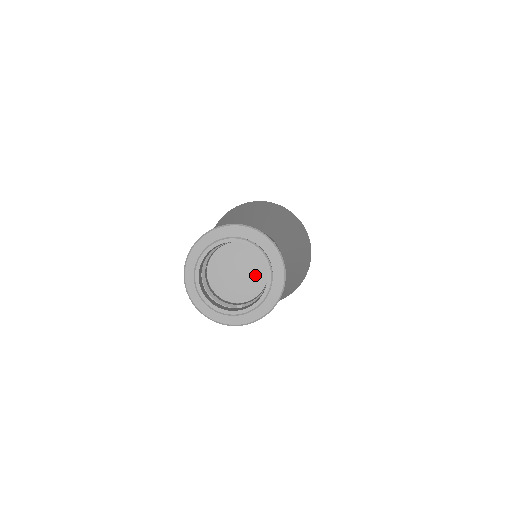
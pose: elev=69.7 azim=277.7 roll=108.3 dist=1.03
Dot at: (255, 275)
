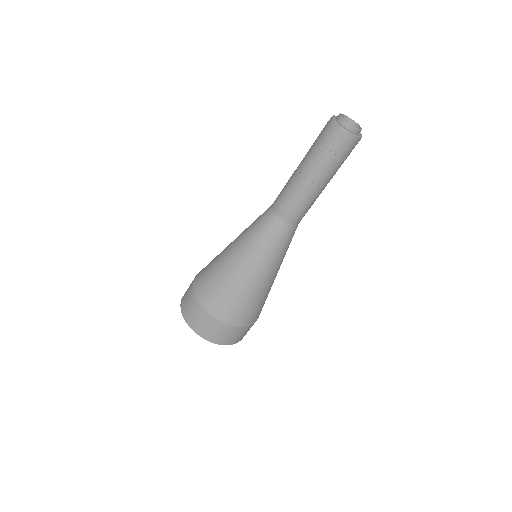
Dot at: occluded
